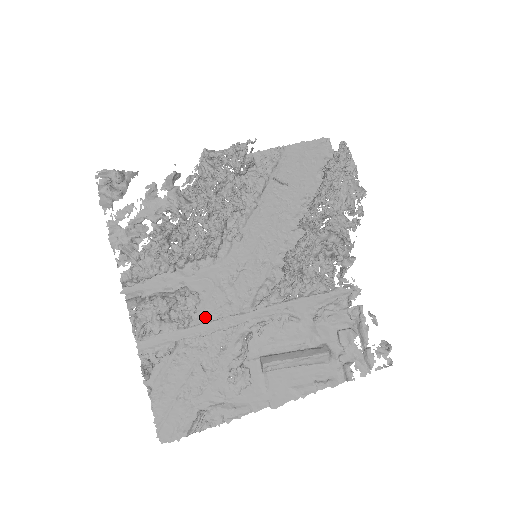
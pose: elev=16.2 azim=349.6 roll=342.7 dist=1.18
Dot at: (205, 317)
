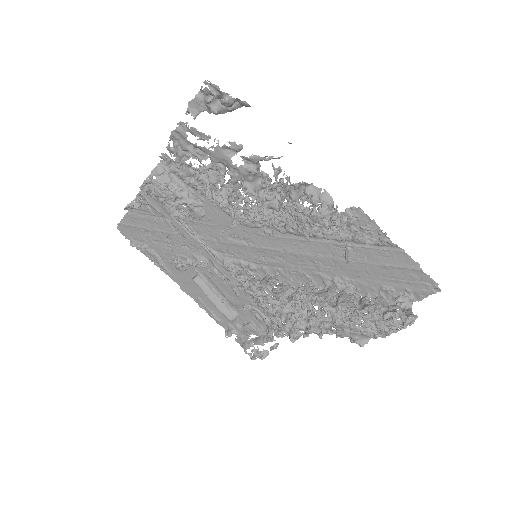
Dot at: (195, 227)
